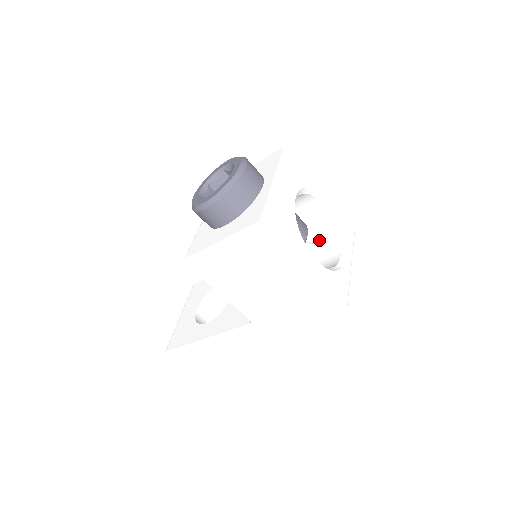
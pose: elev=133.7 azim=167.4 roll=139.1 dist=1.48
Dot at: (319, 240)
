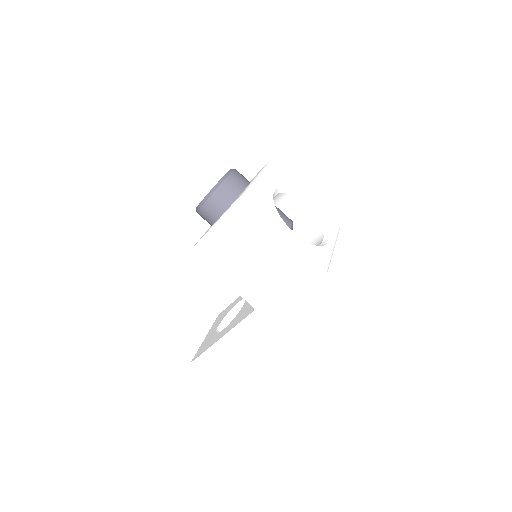
Dot at: (308, 237)
